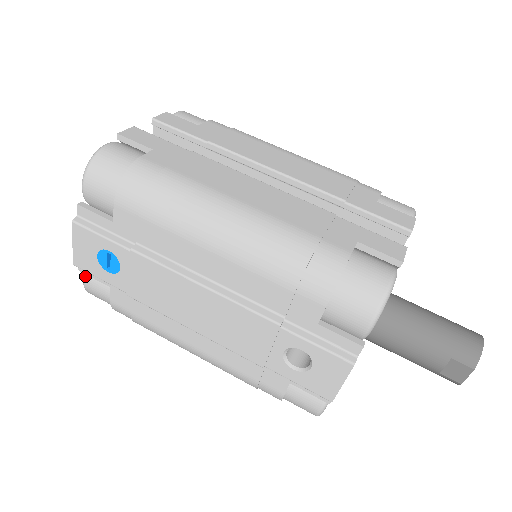
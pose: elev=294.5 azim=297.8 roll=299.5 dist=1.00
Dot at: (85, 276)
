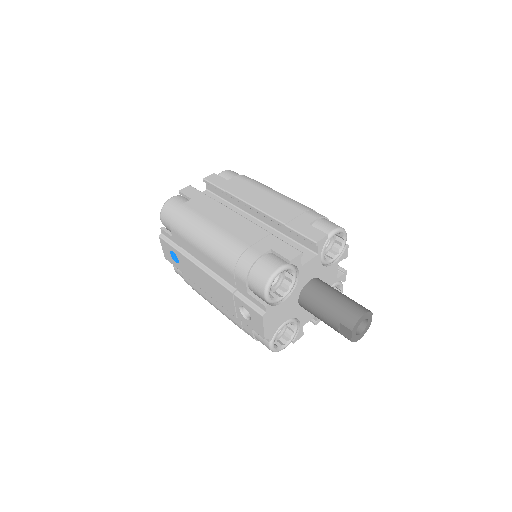
Dot at: (173, 265)
